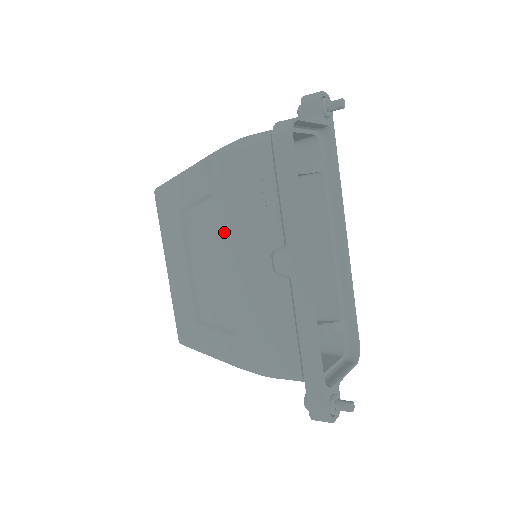
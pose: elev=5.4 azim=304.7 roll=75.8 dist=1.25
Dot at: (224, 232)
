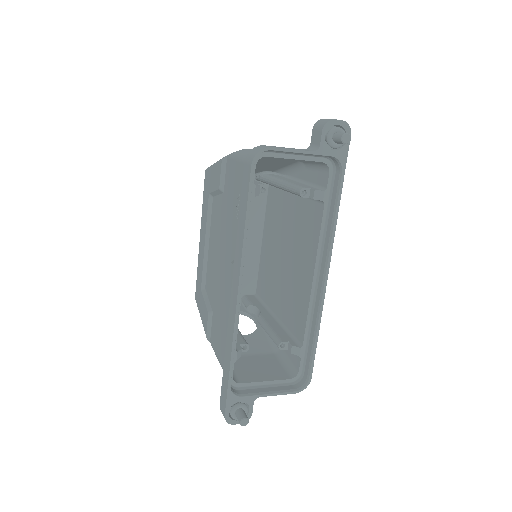
Dot at: (221, 227)
